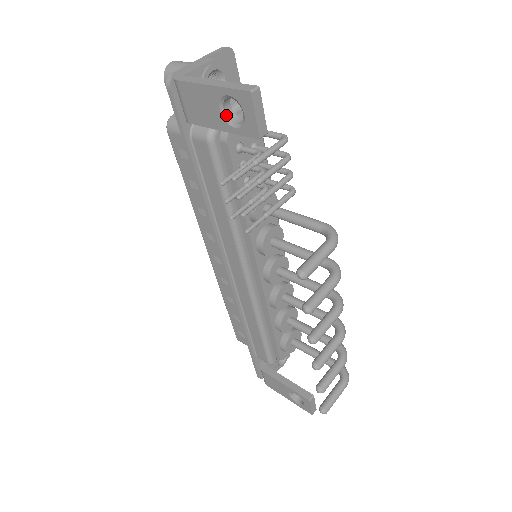
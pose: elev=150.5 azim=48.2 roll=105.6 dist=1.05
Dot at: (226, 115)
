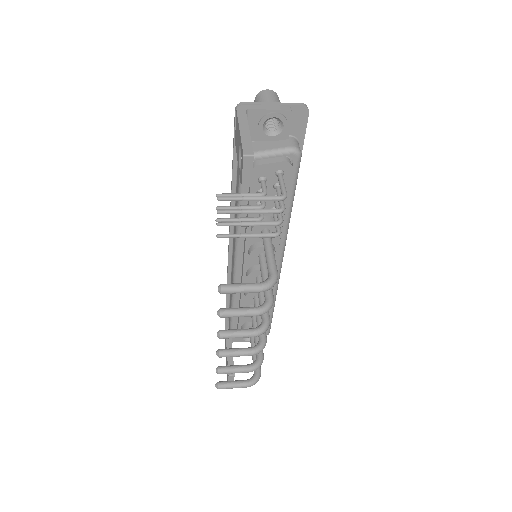
Dot at: occluded
